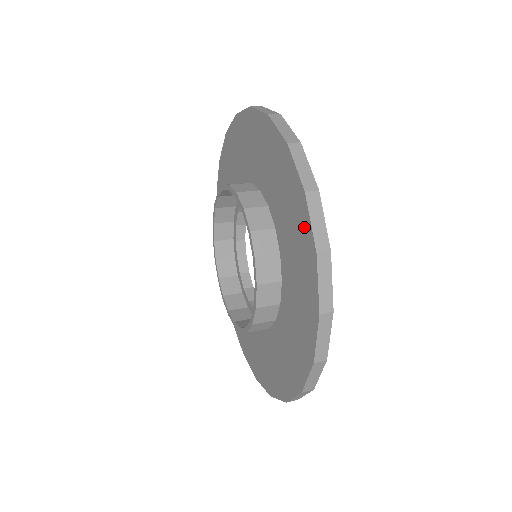
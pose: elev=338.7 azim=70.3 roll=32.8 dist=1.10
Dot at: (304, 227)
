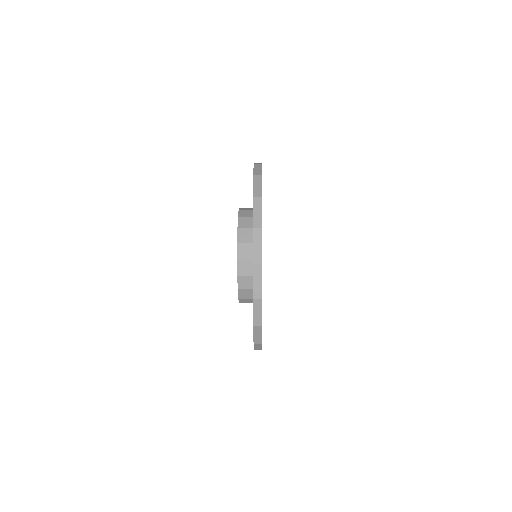
Dot at: occluded
